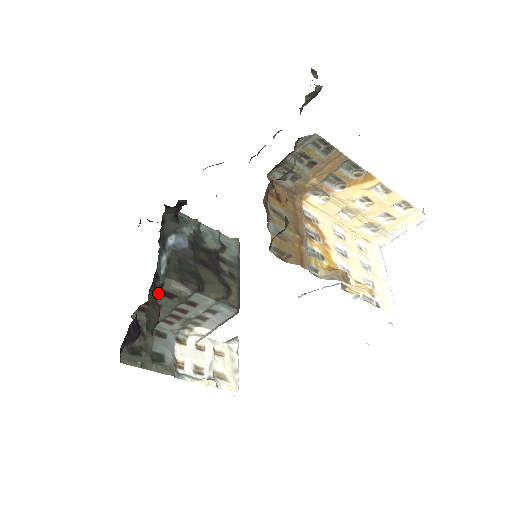
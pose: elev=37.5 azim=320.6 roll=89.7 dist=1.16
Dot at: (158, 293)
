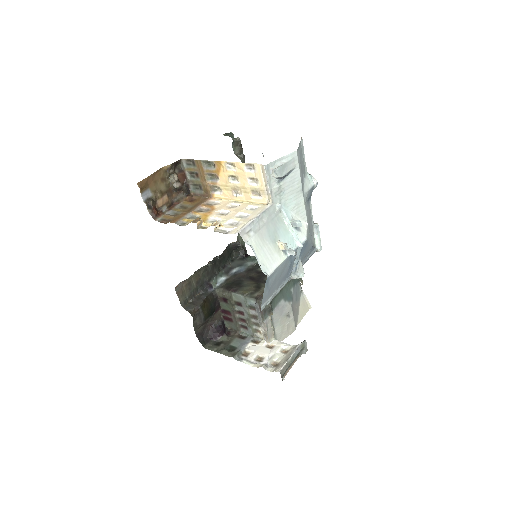
Dot at: (212, 297)
